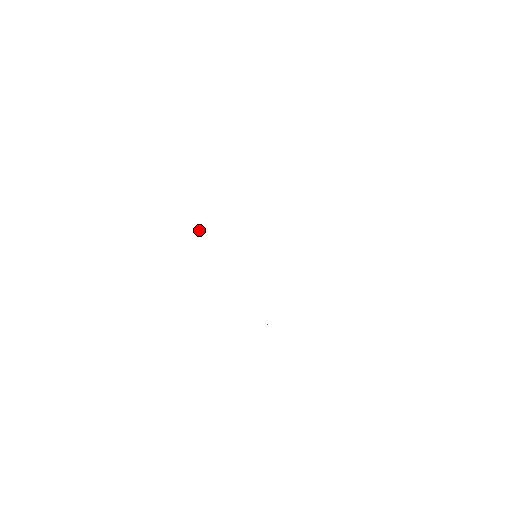
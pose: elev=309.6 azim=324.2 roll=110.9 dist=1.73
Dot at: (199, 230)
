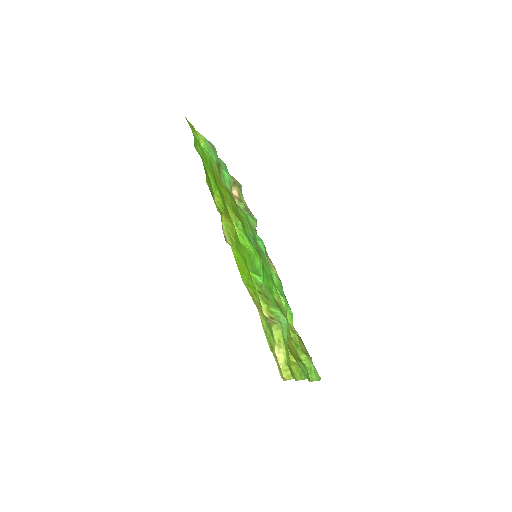
Dot at: (235, 187)
